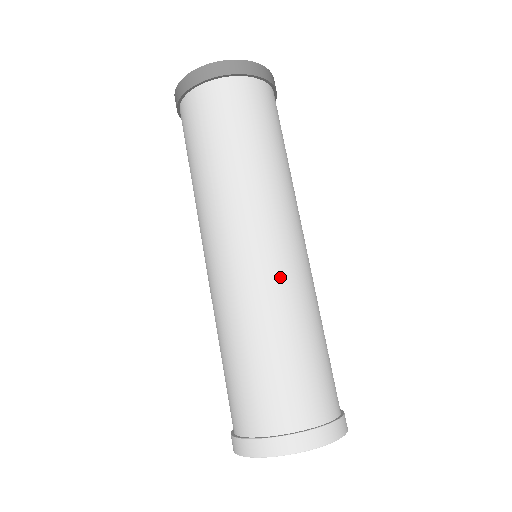
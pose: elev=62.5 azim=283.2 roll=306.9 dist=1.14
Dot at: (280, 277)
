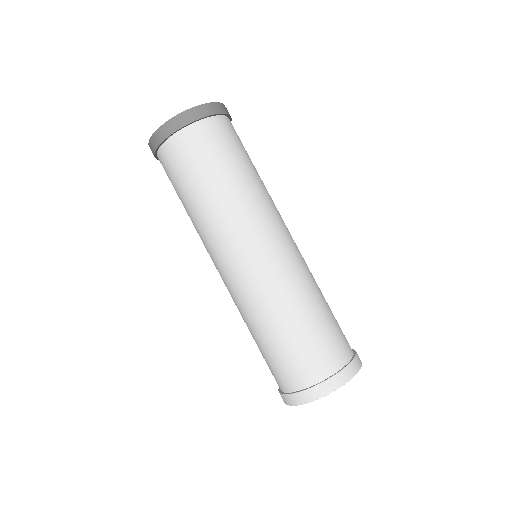
Dot at: (272, 277)
